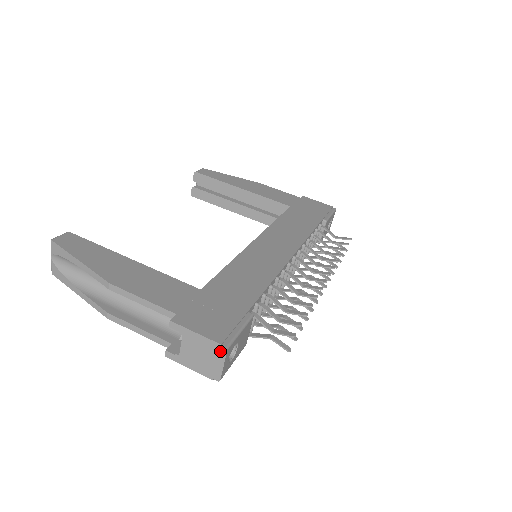
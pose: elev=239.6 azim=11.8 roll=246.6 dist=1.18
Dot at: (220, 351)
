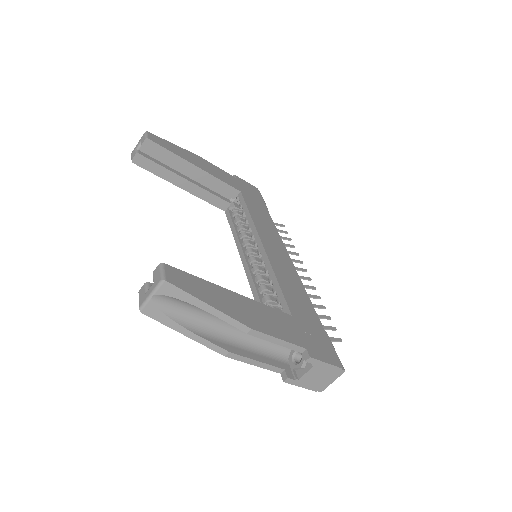
Dot at: (339, 373)
